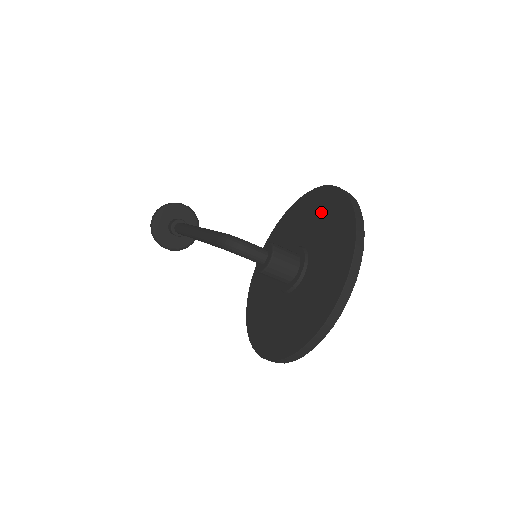
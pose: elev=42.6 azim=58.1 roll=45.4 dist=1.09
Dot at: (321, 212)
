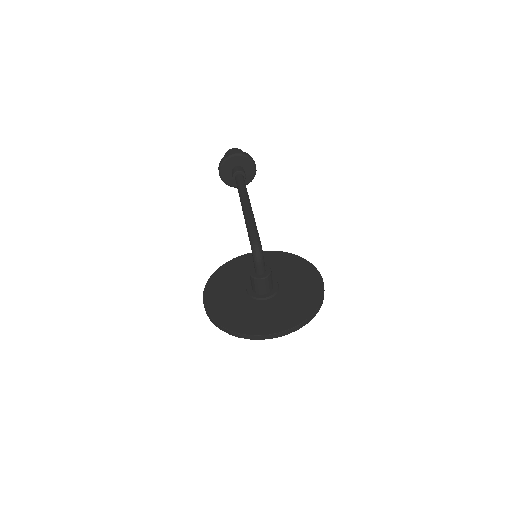
Dot at: (305, 285)
